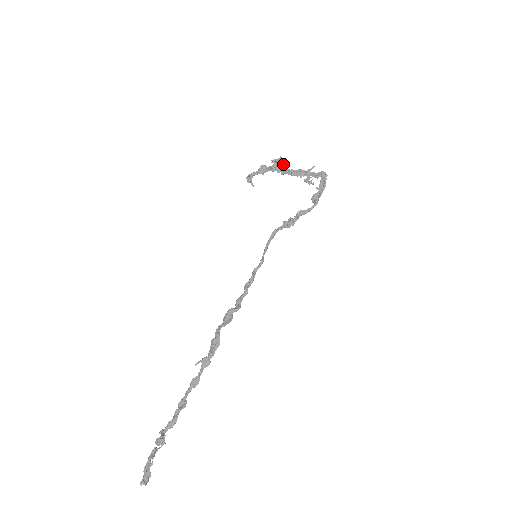
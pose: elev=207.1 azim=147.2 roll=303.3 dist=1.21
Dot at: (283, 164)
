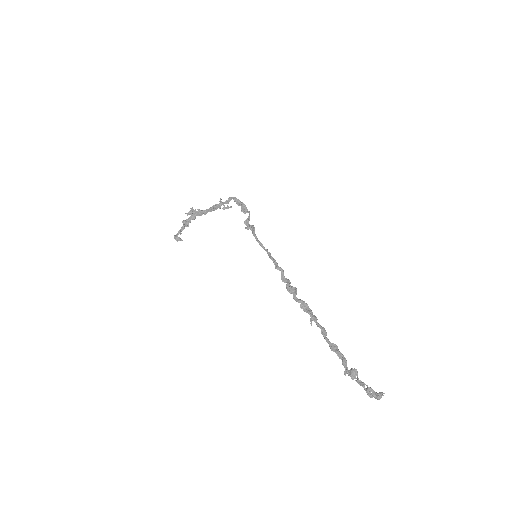
Dot at: (198, 210)
